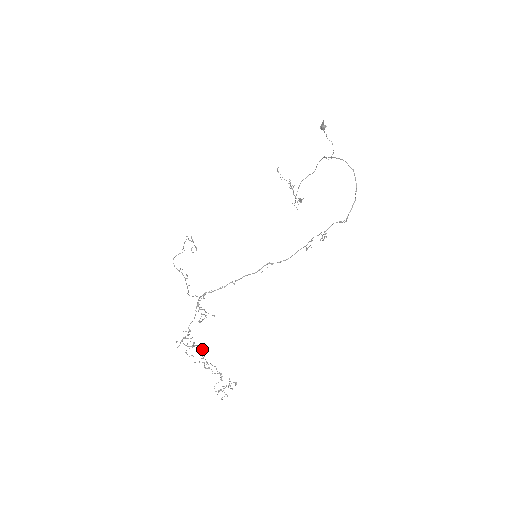
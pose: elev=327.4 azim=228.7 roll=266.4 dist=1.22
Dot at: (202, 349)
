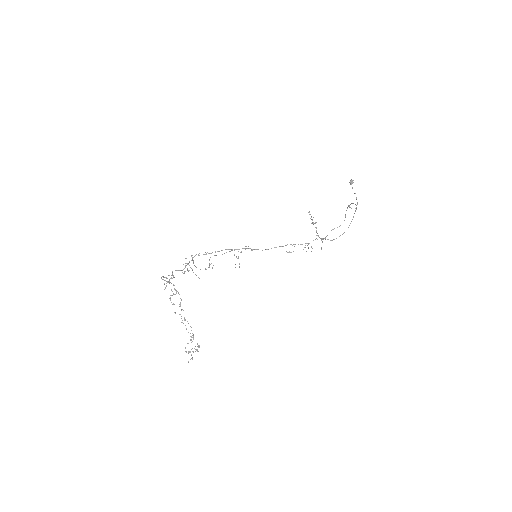
Dot at: (181, 300)
